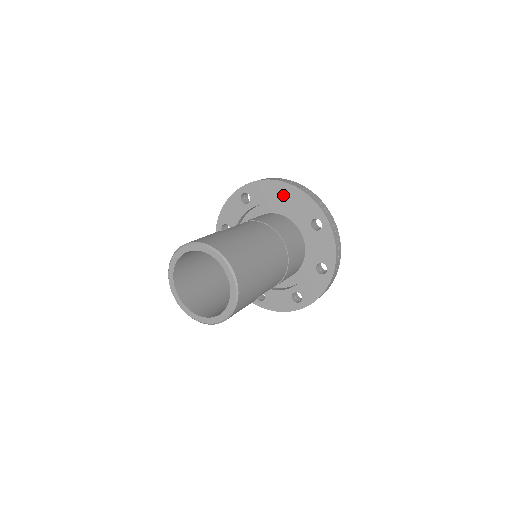
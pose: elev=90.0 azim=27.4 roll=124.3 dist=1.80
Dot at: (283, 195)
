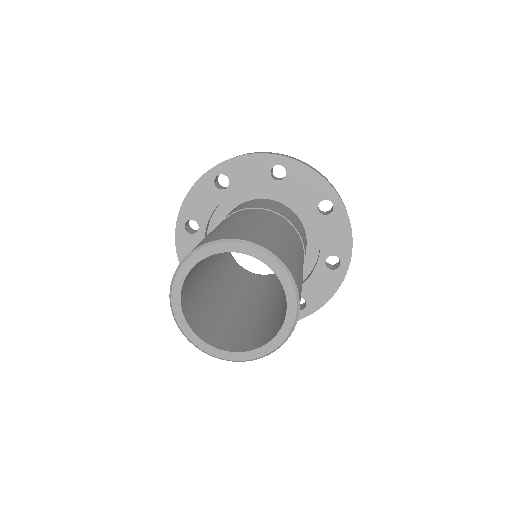
Dot at: (221, 187)
